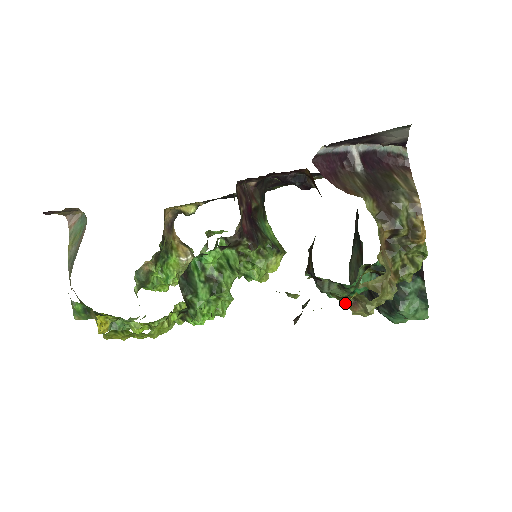
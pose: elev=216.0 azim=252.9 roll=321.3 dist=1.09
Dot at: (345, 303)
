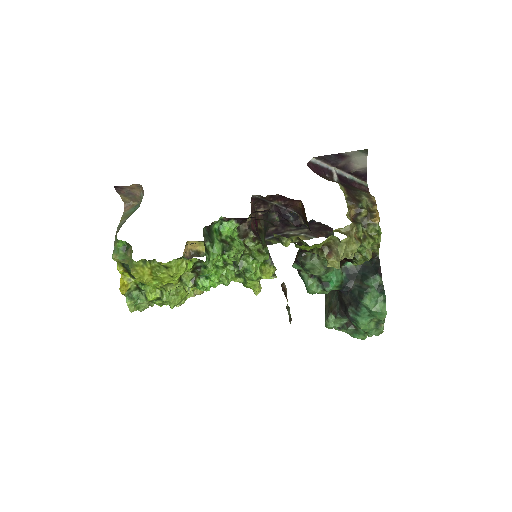
Dot at: (323, 253)
